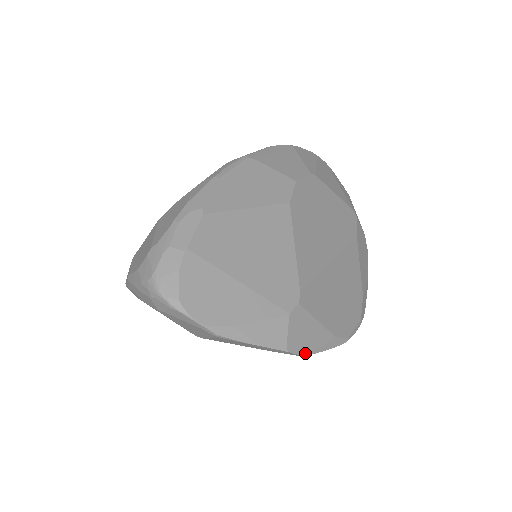
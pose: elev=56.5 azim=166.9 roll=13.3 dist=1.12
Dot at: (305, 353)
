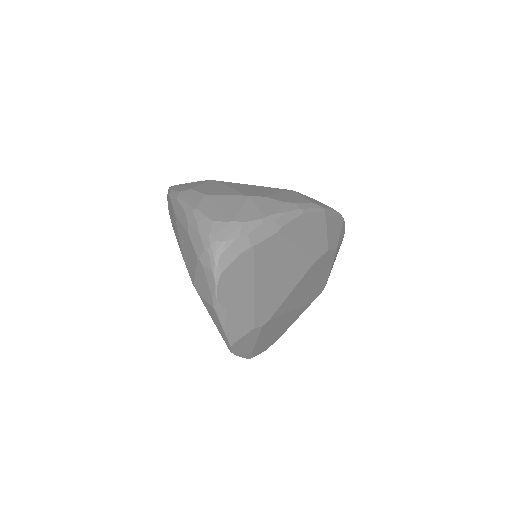
Dot at: (234, 352)
